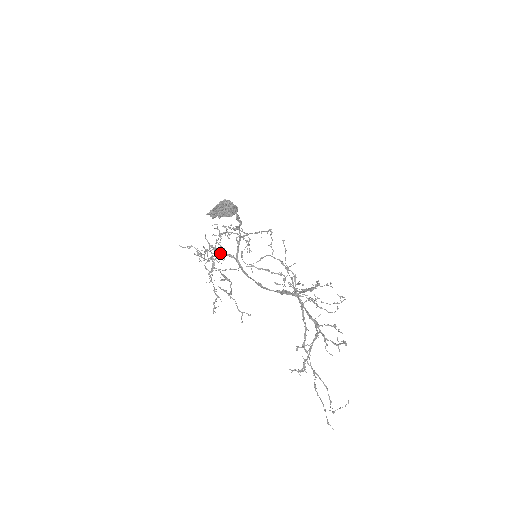
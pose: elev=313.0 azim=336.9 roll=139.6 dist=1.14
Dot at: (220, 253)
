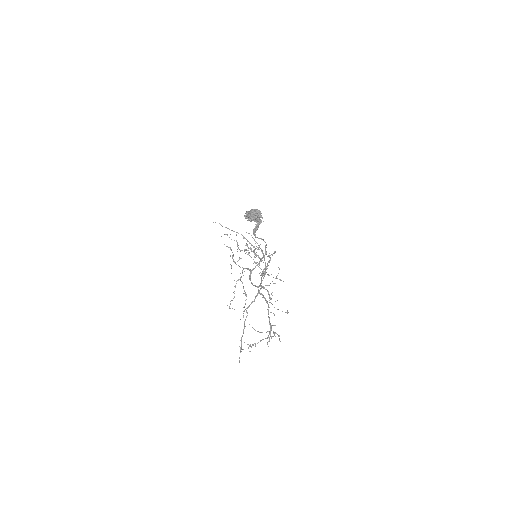
Dot at: (246, 268)
